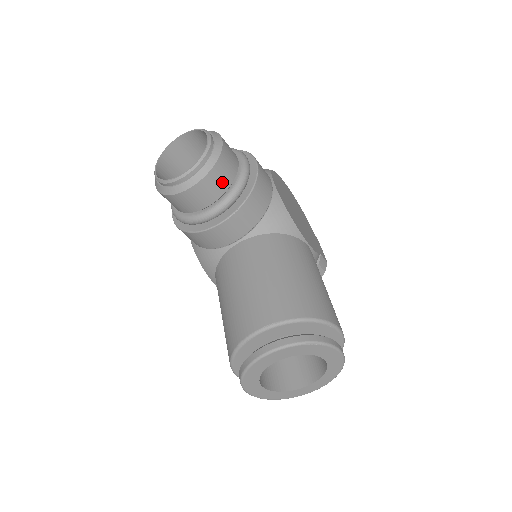
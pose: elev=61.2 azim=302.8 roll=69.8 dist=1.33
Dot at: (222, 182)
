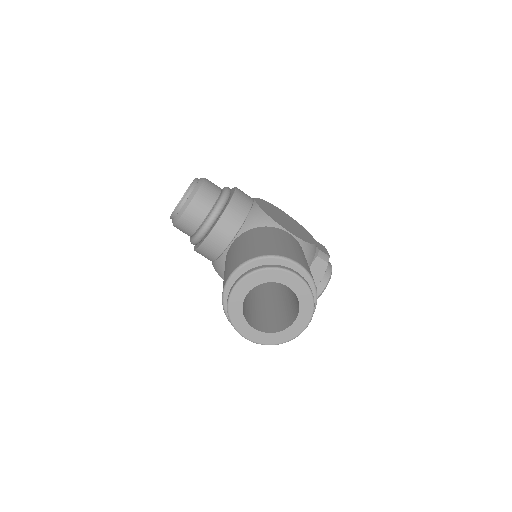
Dot at: (207, 202)
